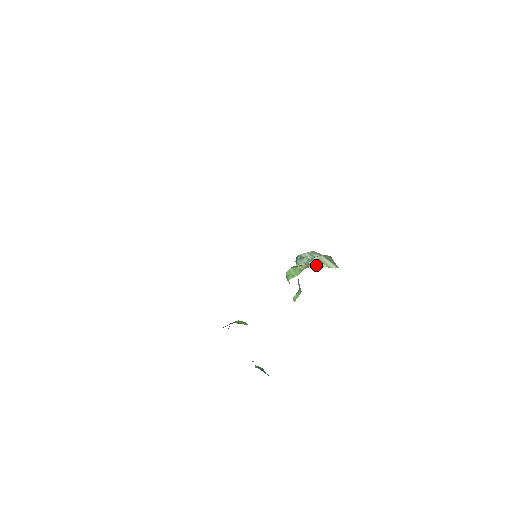
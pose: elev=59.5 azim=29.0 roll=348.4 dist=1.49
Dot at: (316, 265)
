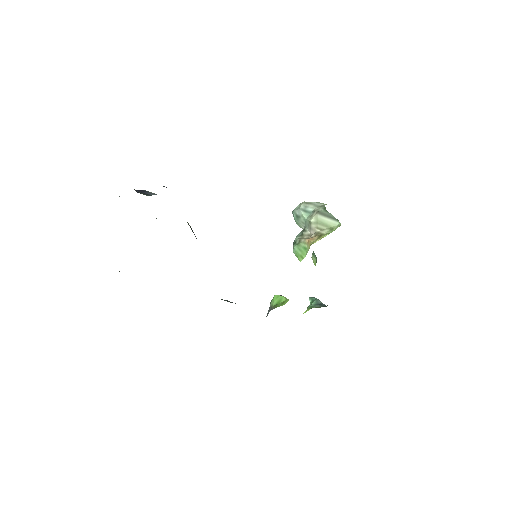
Dot at: (317, 232)
